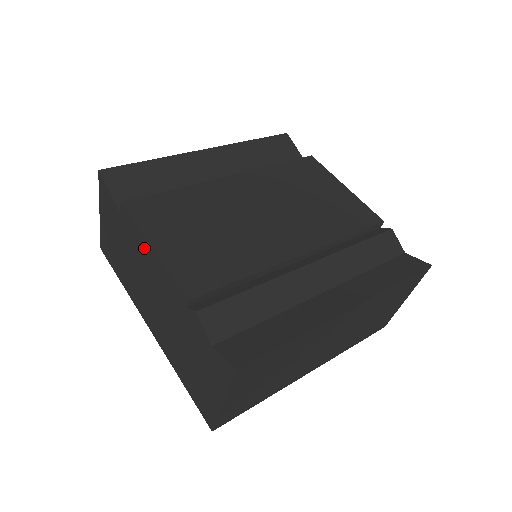
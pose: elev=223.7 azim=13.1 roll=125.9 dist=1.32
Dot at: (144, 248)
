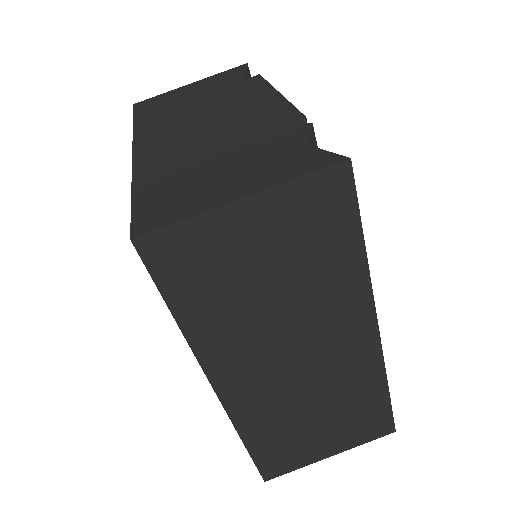
Dot at: (258, 94)
